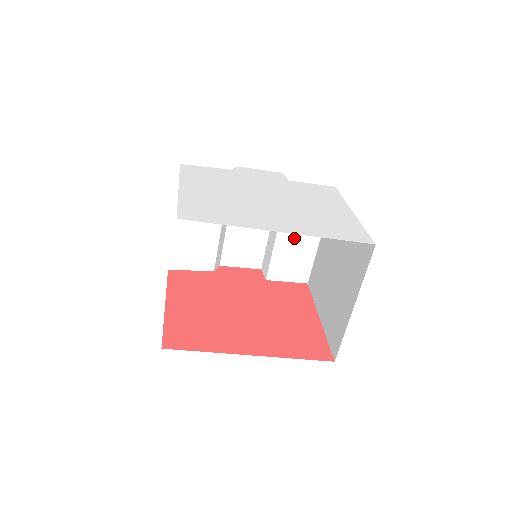
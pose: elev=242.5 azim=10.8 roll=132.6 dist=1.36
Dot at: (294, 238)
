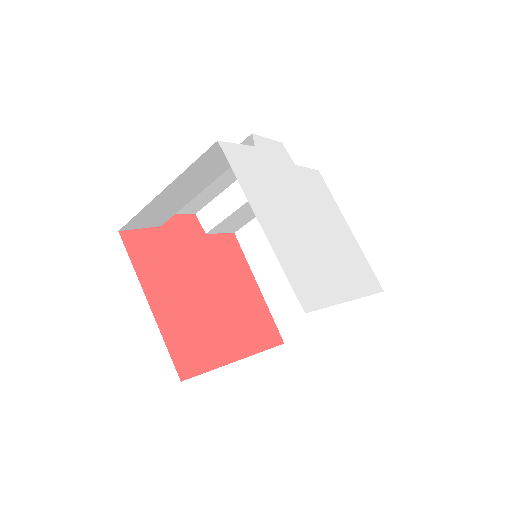
Dot at: occluded
